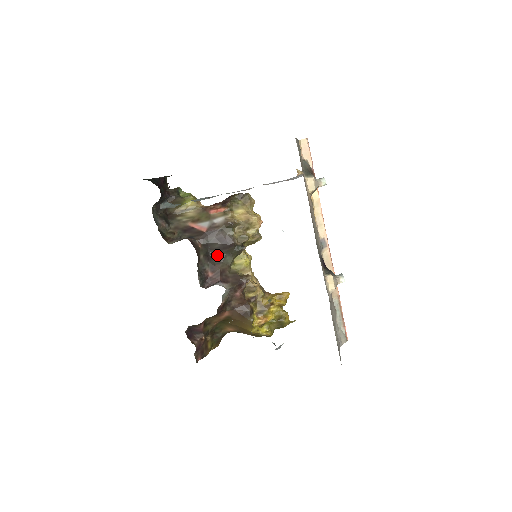
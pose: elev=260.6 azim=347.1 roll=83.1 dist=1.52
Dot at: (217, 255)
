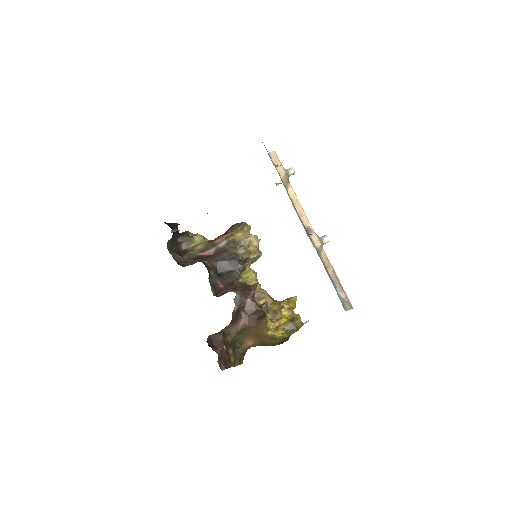
Dot at: (225, 272)
